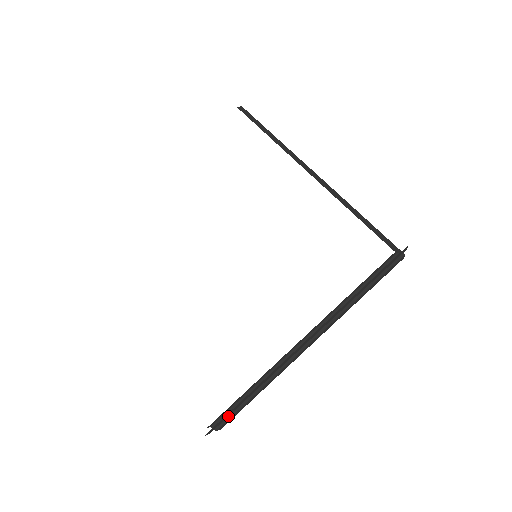
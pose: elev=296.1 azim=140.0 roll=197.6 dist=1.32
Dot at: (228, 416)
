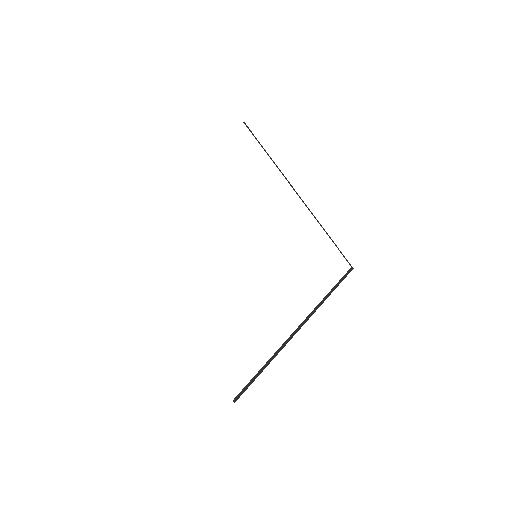
Dot at: (244, 390)
